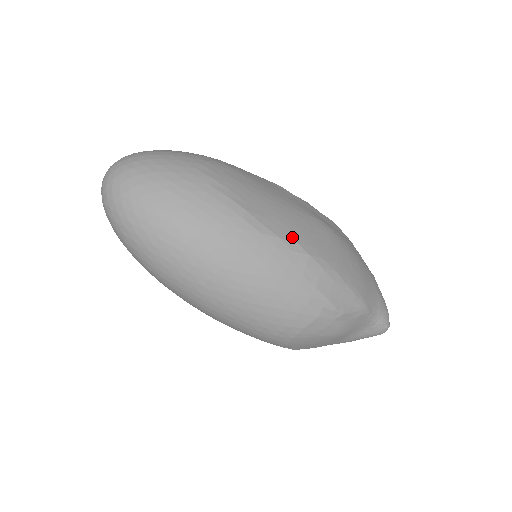
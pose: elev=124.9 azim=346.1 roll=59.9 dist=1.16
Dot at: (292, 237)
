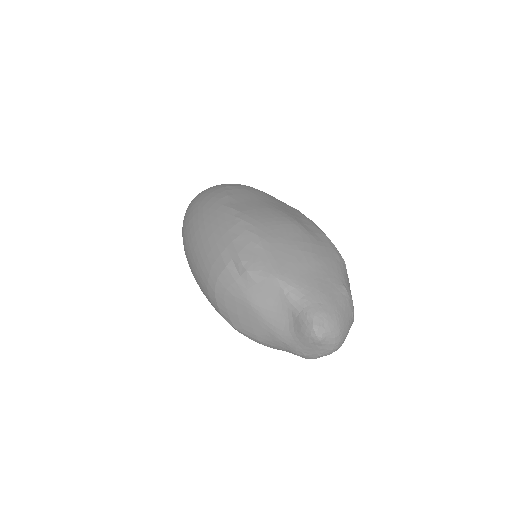
Dot at: (242, 210)
